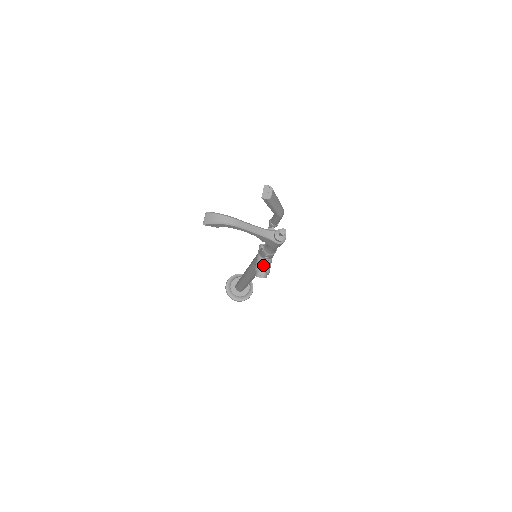
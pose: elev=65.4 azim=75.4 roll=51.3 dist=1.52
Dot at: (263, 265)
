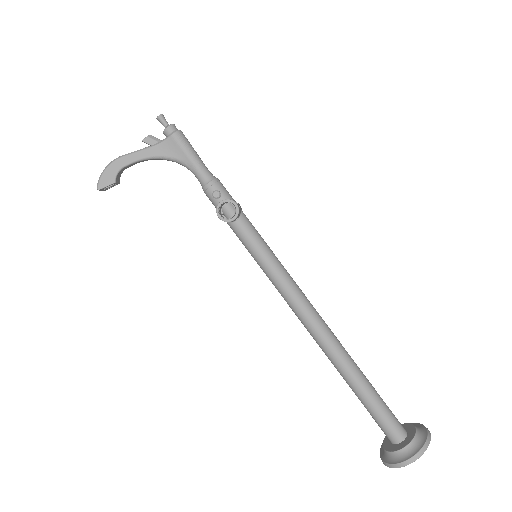
Dot at: (220, 203)
